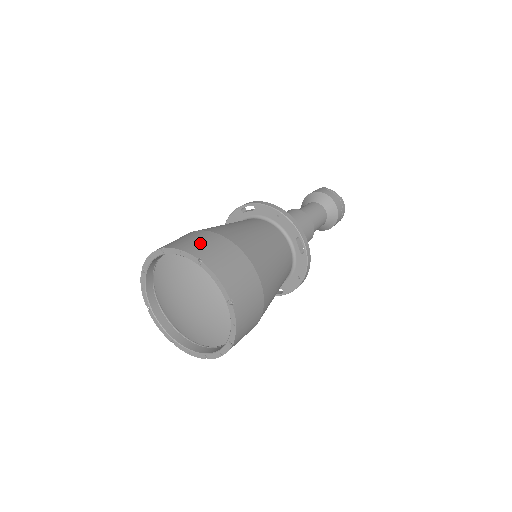
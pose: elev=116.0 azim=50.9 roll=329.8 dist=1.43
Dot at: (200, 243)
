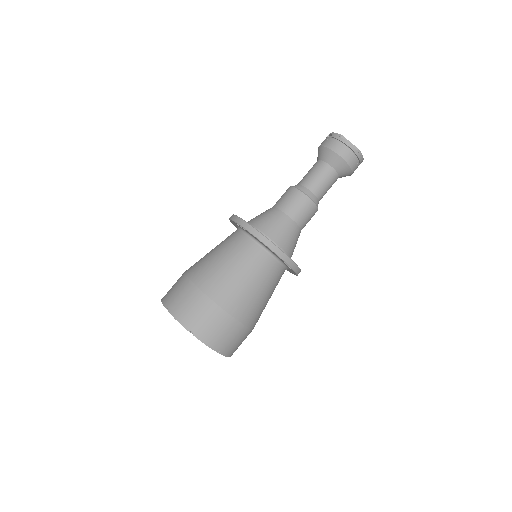
Dot at: (191, 311)
